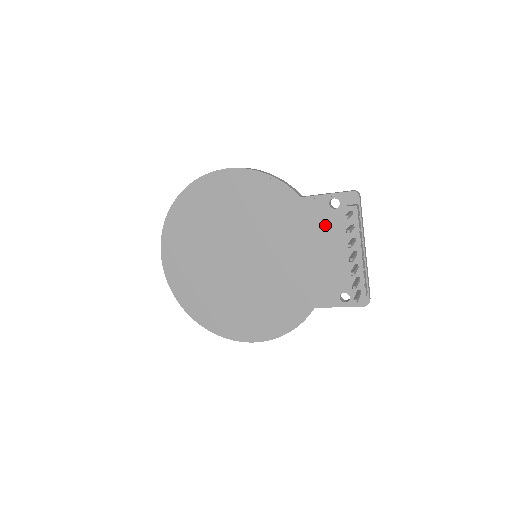
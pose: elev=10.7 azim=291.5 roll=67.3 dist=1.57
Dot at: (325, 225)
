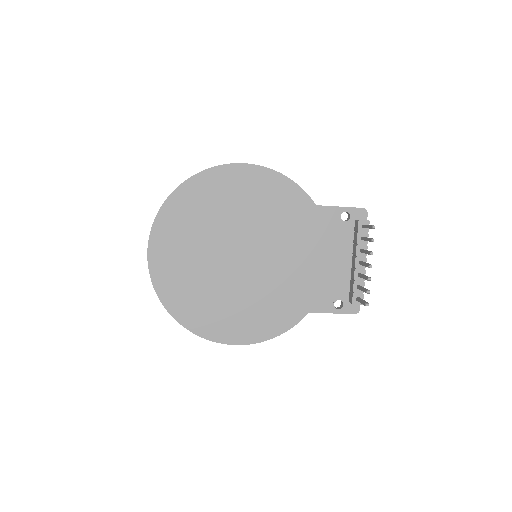
Dot at: (333, 235)
